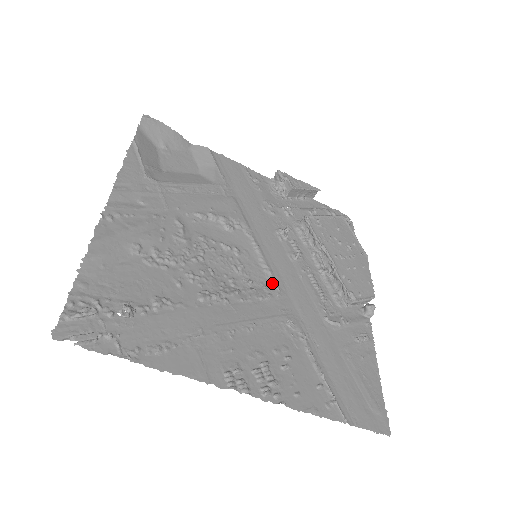
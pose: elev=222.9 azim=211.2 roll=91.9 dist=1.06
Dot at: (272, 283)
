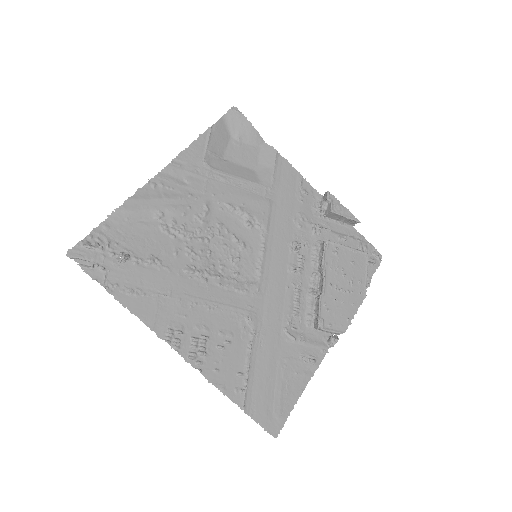
Dot at: (256, 282)
